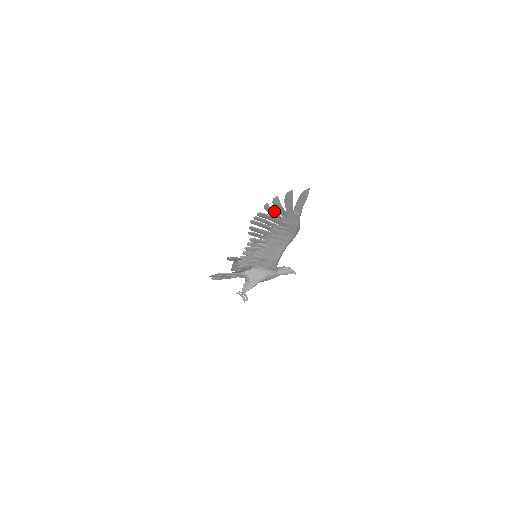
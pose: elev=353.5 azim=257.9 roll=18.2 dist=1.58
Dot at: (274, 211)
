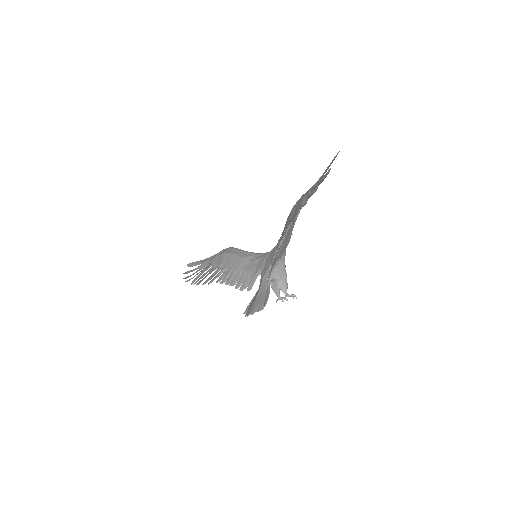
Dot at: occluded
